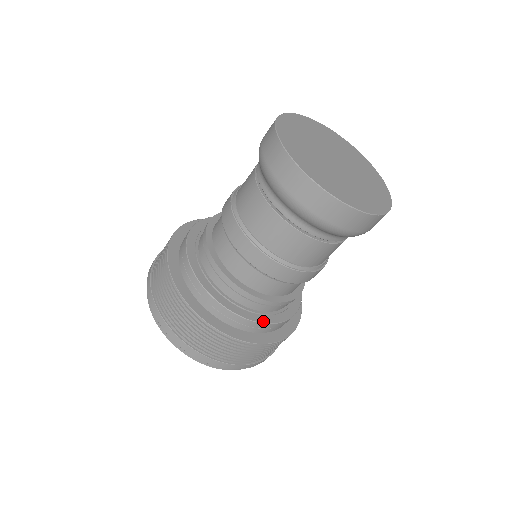
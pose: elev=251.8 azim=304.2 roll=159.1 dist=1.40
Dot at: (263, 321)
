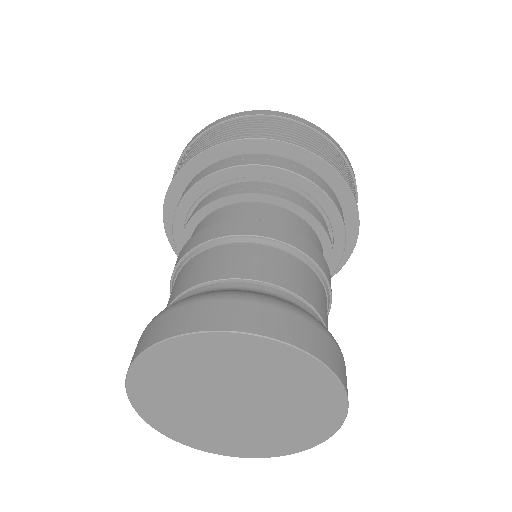
Dot at: occluded
